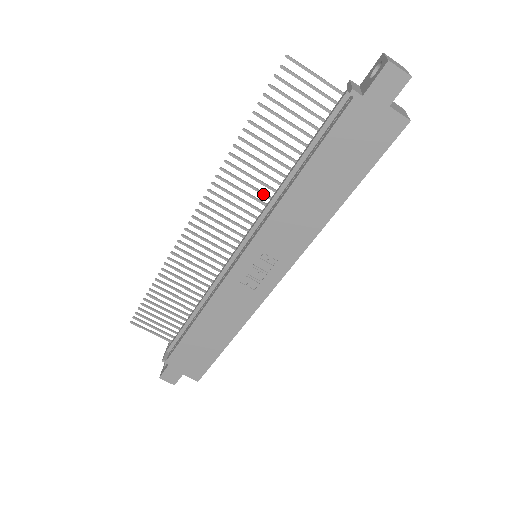
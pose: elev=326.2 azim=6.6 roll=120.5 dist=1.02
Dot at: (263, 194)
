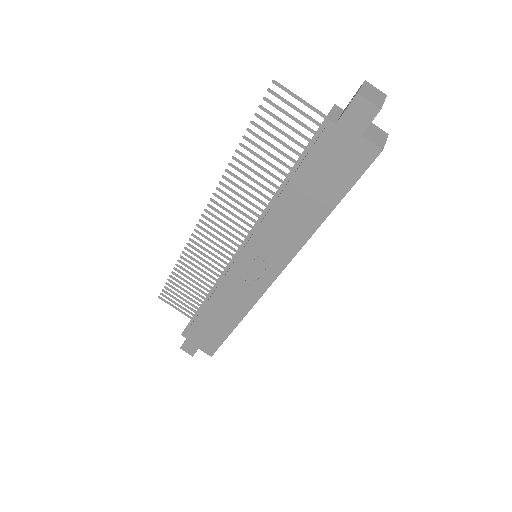
Dot at: (260, 202)
